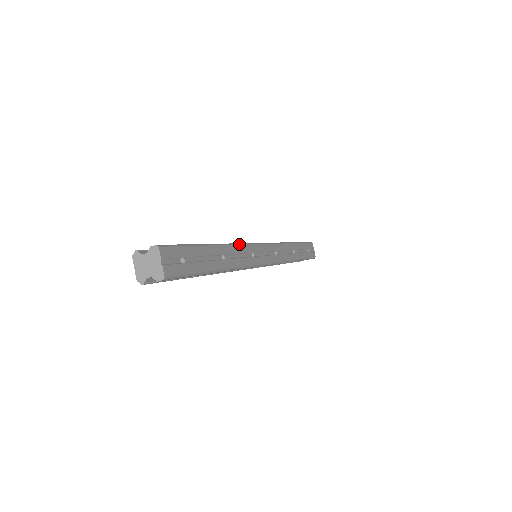
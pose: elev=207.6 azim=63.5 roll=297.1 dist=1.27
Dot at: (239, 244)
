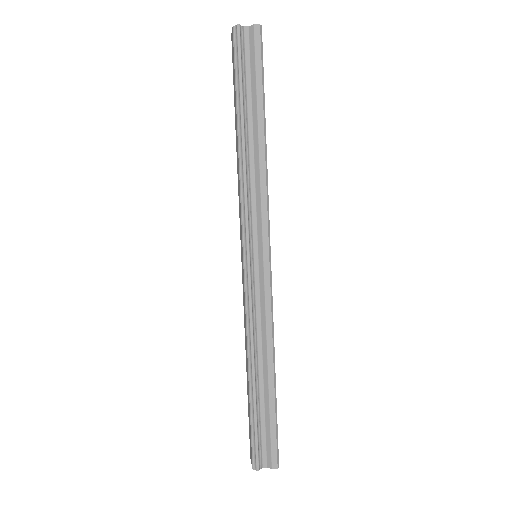
Dot at: (273, 326)
